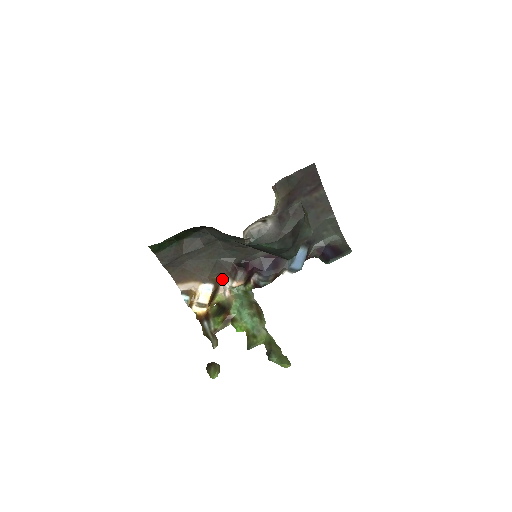
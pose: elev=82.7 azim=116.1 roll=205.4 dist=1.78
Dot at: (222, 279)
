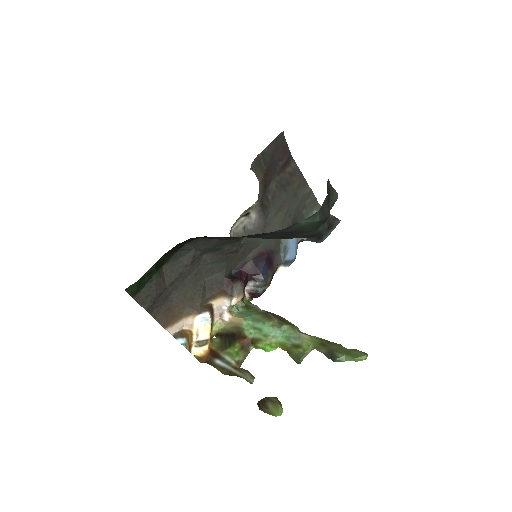
Dot at: (215, 302)
